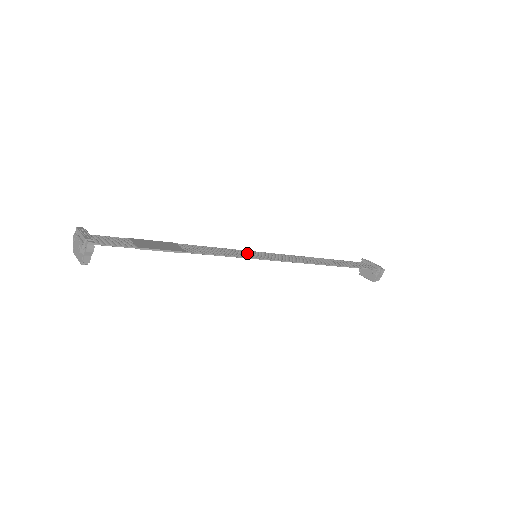
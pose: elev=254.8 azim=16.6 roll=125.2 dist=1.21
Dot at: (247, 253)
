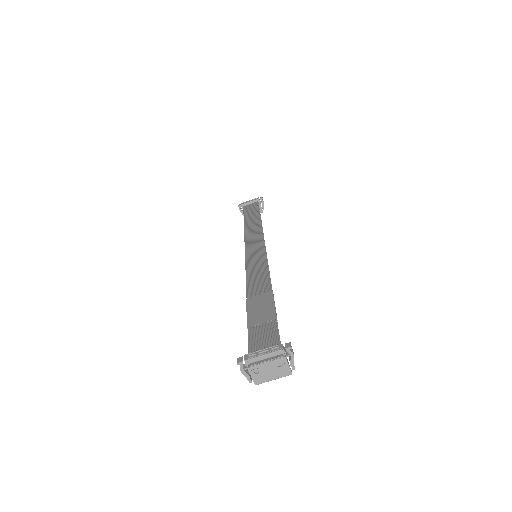
Dot at: (254, 259)
